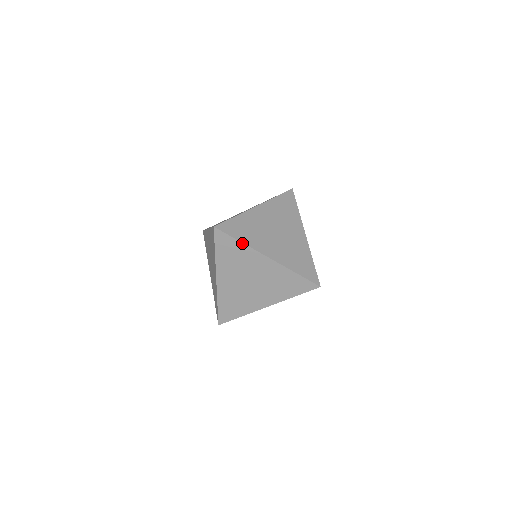
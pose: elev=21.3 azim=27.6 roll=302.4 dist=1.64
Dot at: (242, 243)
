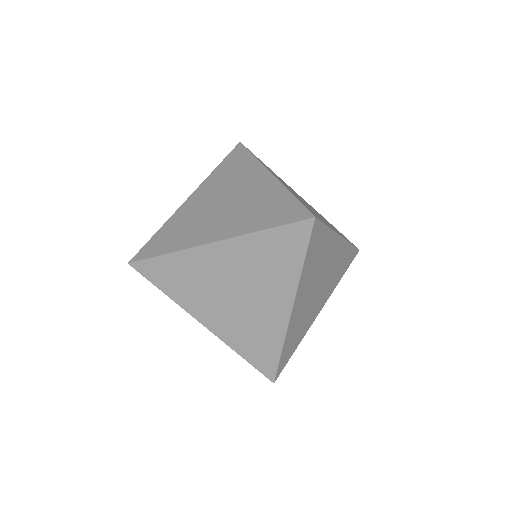
Dot at: (170, 254)
